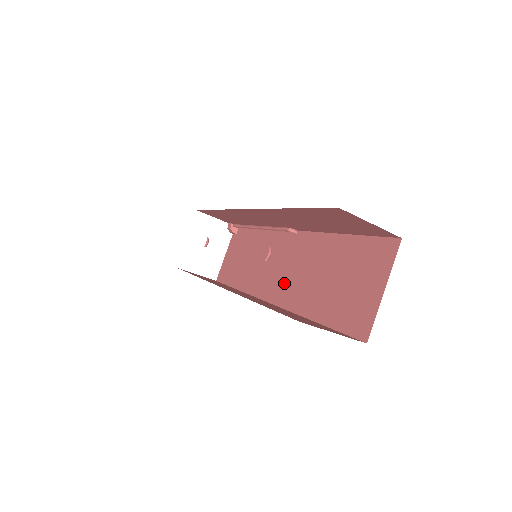
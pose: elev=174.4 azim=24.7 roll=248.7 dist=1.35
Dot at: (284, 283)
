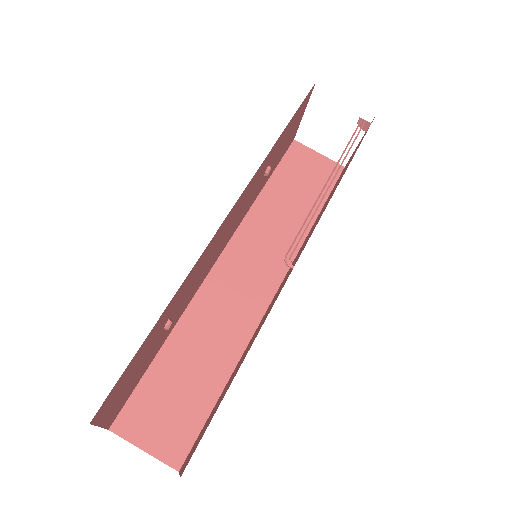
Dot at: occluded
